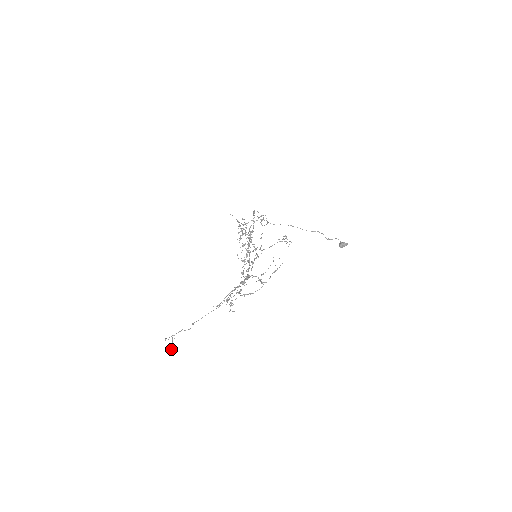
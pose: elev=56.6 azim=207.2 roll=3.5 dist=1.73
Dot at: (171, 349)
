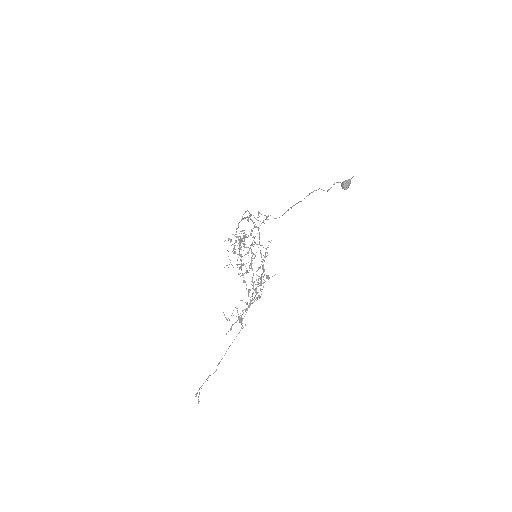
Dot at: (198, 403)
